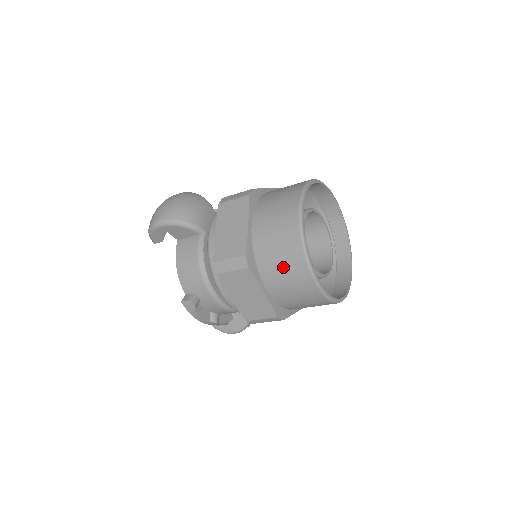
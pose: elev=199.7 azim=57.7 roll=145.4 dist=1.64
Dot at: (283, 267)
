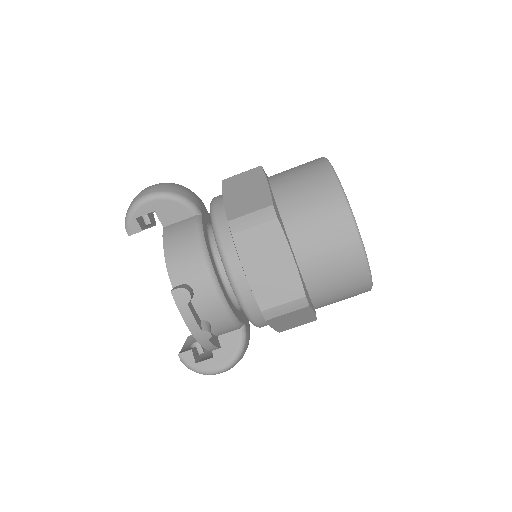
Dot at: (318, 219)
